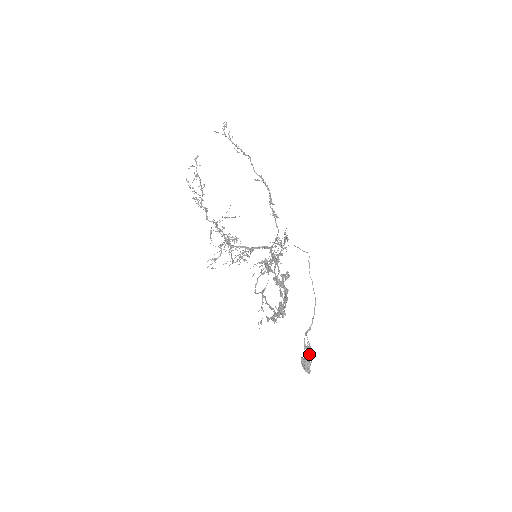
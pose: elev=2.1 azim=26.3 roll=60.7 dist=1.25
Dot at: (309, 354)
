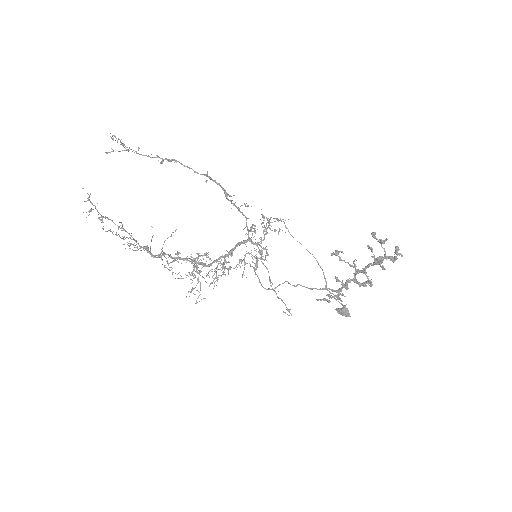
Dot at: occluded
